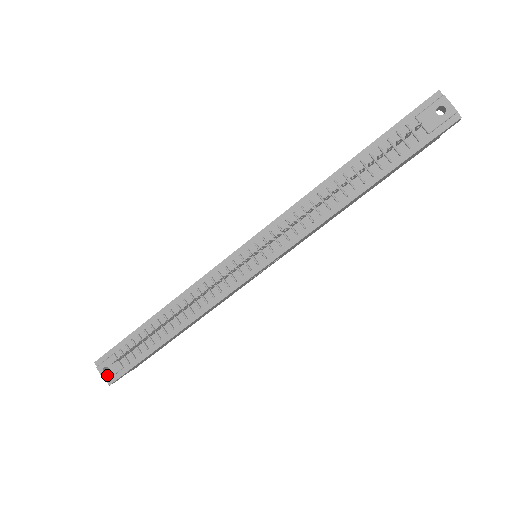
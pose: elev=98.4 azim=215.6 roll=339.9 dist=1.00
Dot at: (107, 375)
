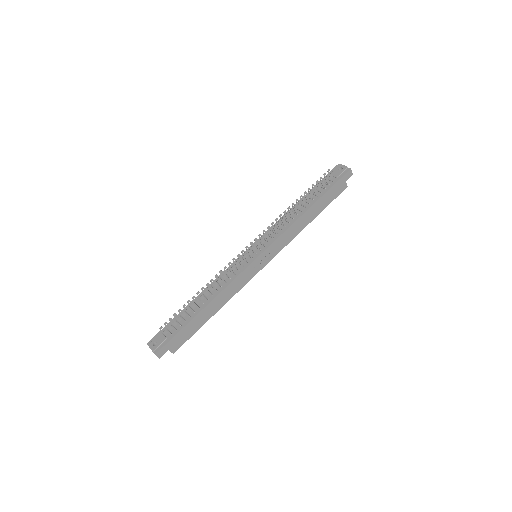
Dot at: (155, 347)
